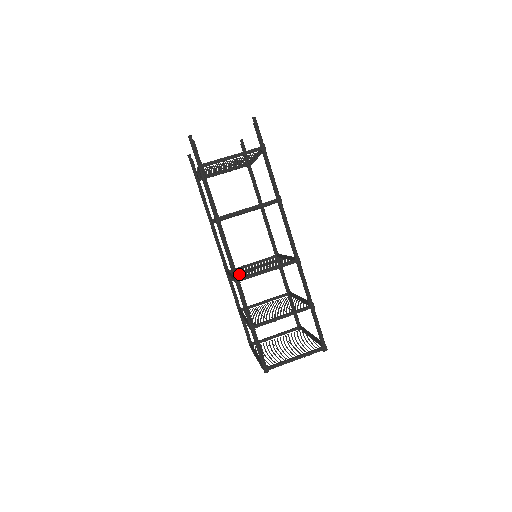
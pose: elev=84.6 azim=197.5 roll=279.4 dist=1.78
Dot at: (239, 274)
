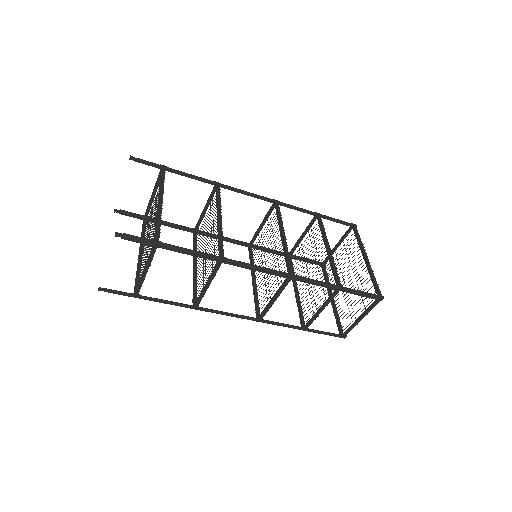
Dot at: occluded
